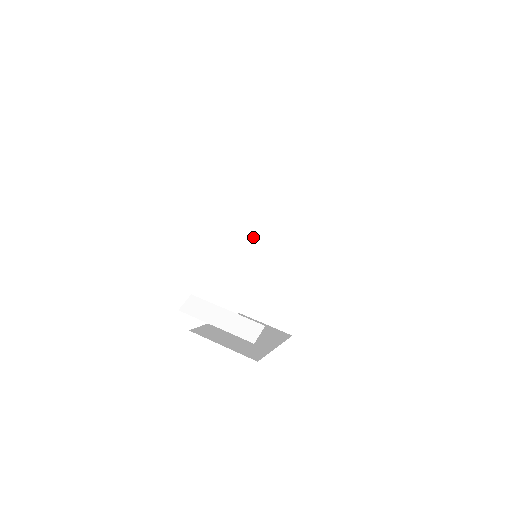
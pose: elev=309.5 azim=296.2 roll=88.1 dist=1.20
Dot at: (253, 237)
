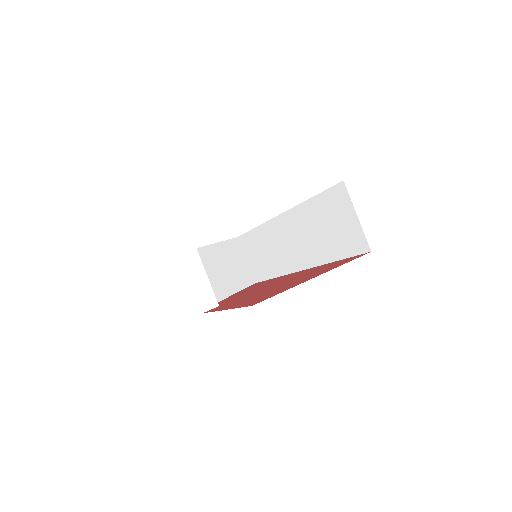
Dot at: (278, 221)
